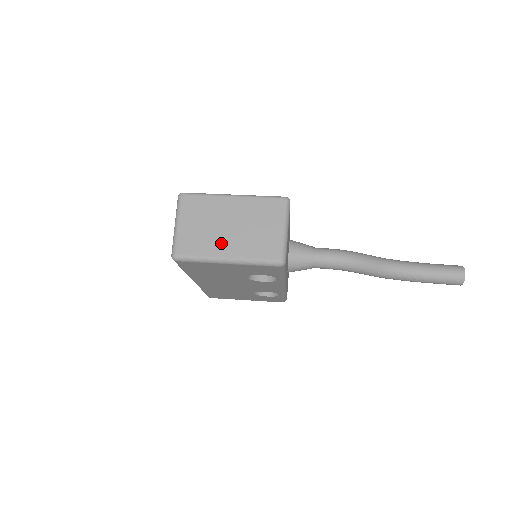
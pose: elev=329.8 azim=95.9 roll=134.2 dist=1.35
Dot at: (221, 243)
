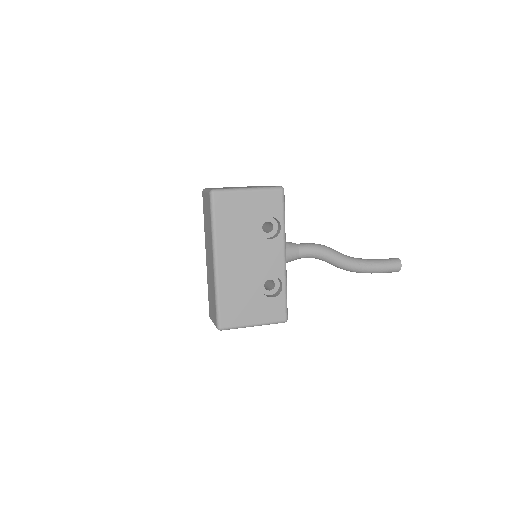
Dot at: occluded
